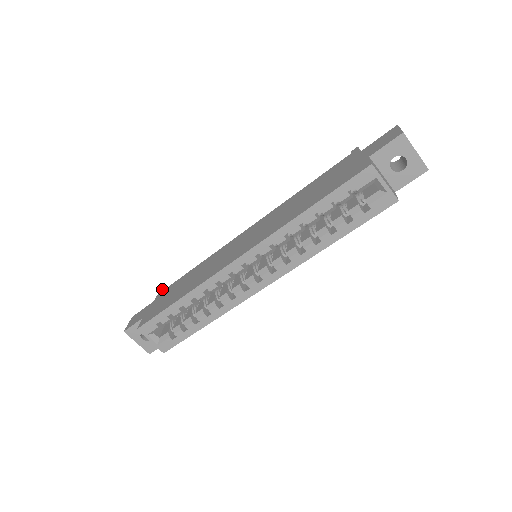
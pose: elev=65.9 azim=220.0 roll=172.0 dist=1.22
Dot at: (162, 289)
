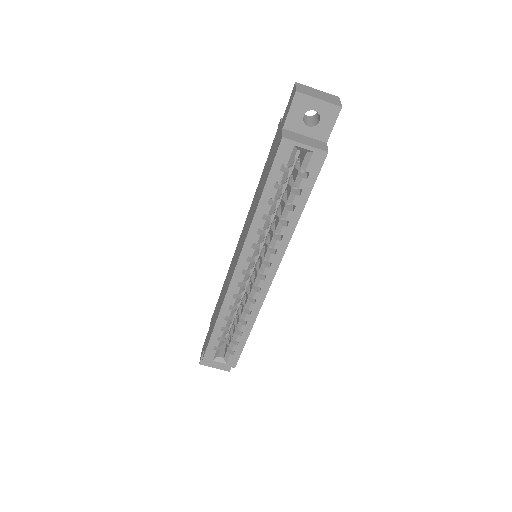
Dot at: (212, 315)
